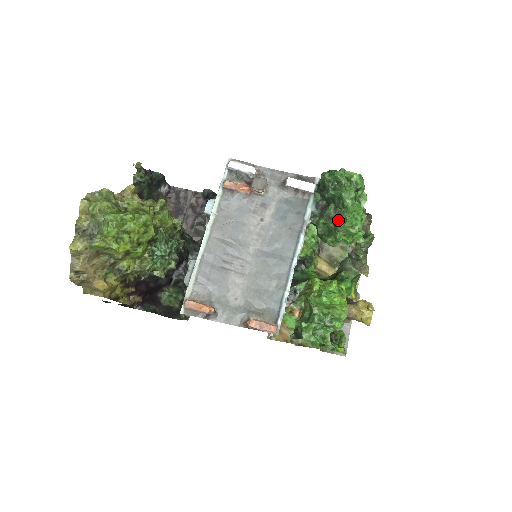
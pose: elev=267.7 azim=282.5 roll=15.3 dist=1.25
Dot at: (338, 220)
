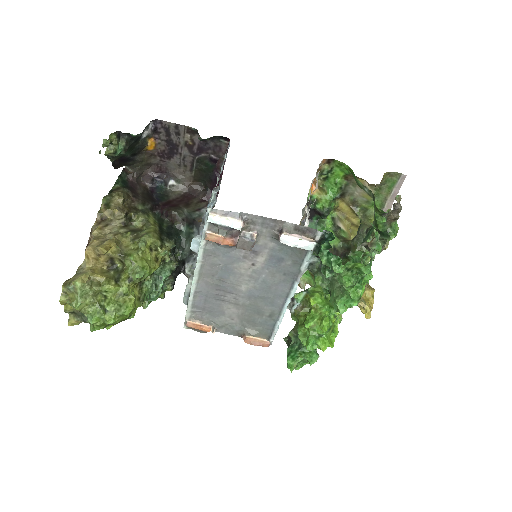
Dot at: (332, 297)
